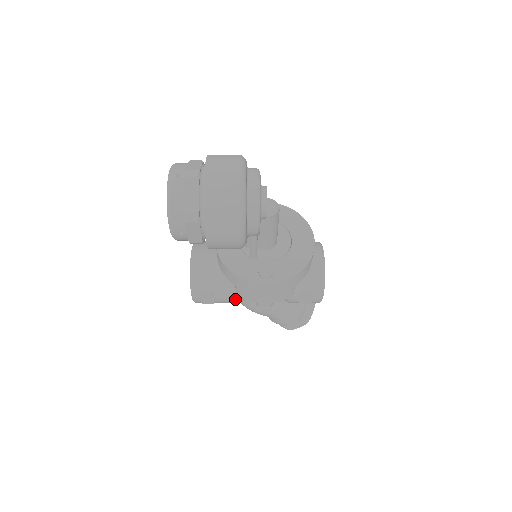
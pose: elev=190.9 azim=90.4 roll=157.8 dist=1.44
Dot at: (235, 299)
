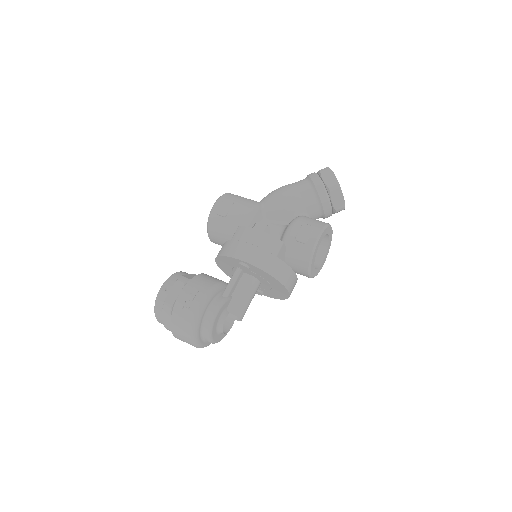
Dot at: occluded
